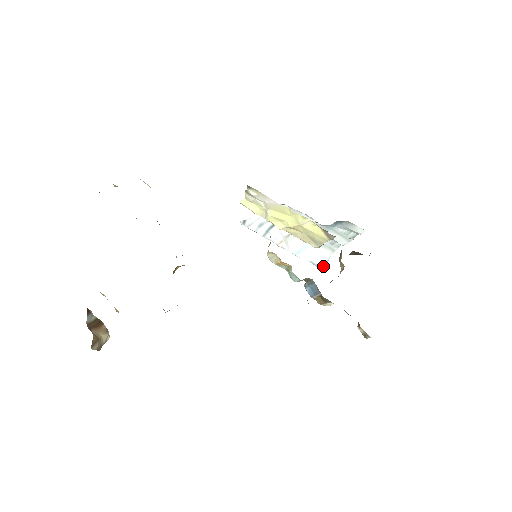
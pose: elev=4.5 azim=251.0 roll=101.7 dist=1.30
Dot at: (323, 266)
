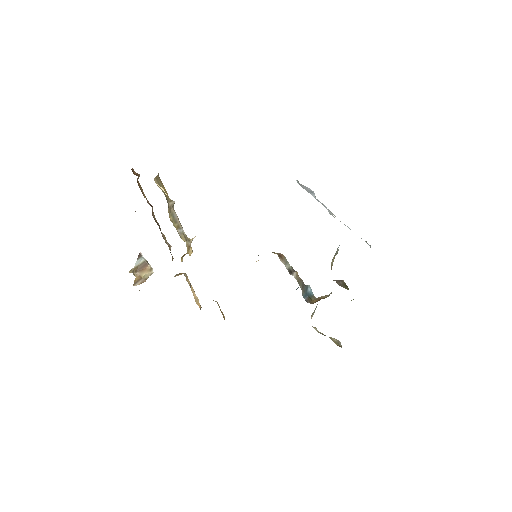
Dot at: occluded
